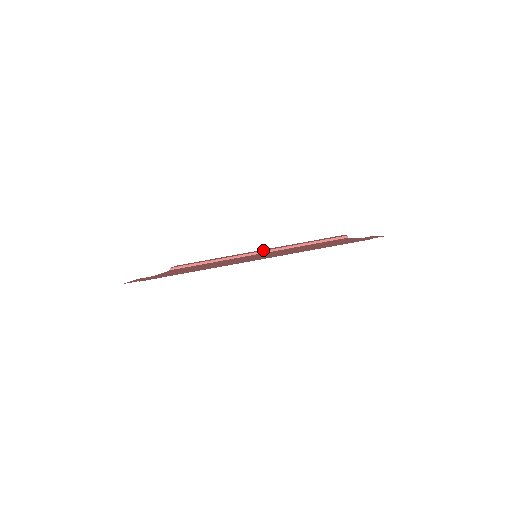
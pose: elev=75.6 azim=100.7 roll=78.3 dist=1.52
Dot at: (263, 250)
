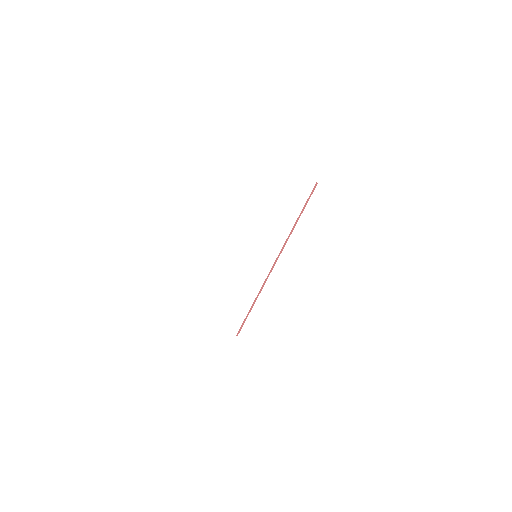
Dot at: occluded
